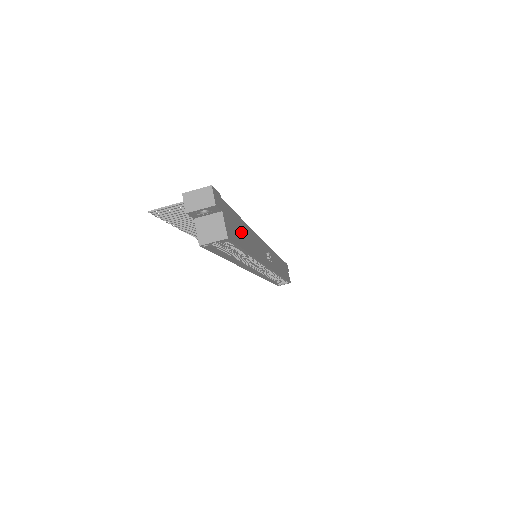
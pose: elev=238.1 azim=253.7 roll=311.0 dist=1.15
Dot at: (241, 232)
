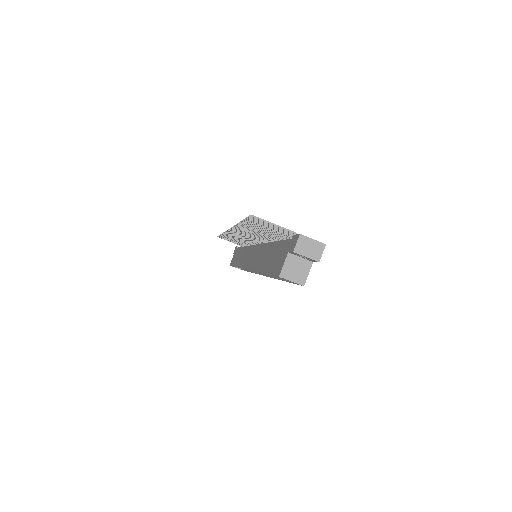
Dot at: occluded
